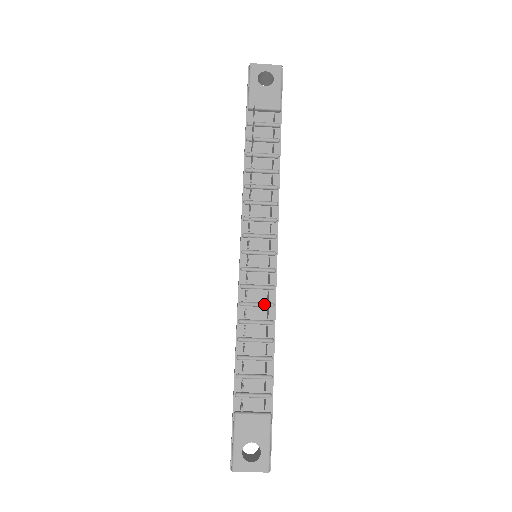
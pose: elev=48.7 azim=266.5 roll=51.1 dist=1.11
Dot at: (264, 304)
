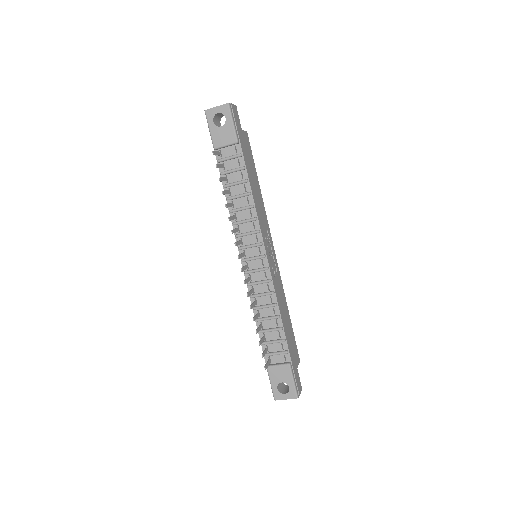
Dot at: (266, 294)
